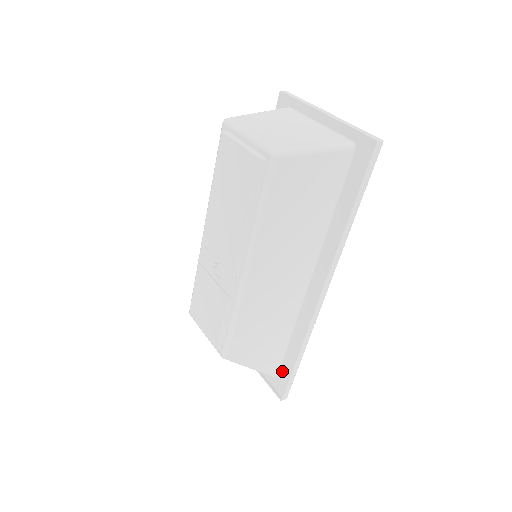
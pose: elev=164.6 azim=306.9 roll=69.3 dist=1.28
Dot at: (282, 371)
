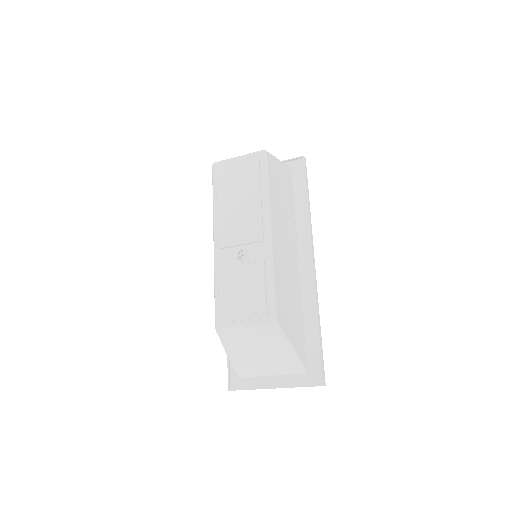
Dot at: (310, 358)
